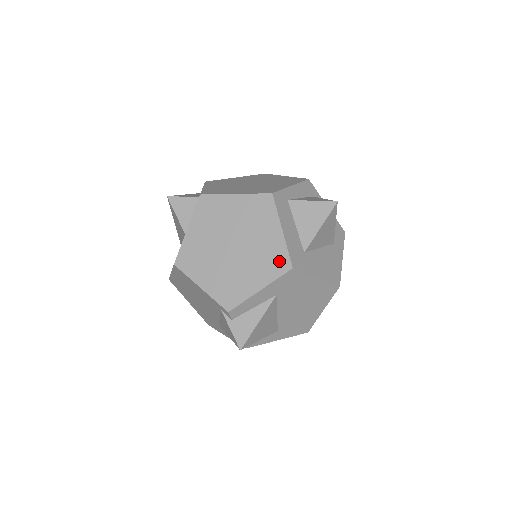
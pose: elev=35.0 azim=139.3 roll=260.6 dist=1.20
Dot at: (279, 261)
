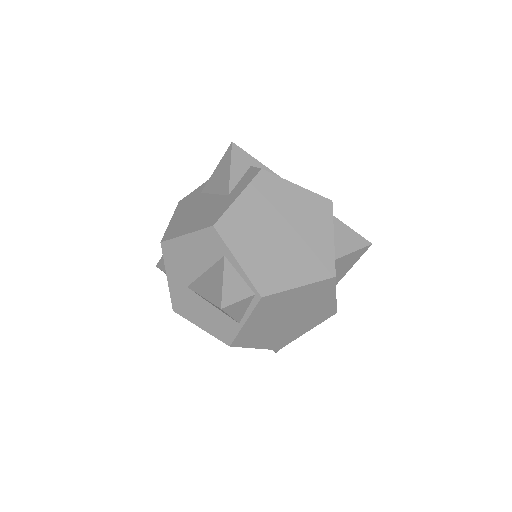
Dot at: (328, 313)
